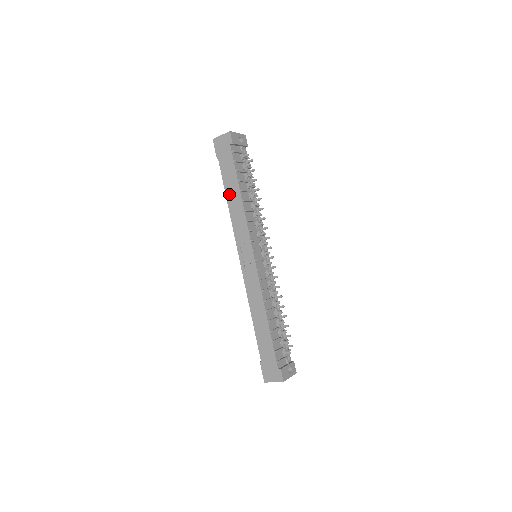
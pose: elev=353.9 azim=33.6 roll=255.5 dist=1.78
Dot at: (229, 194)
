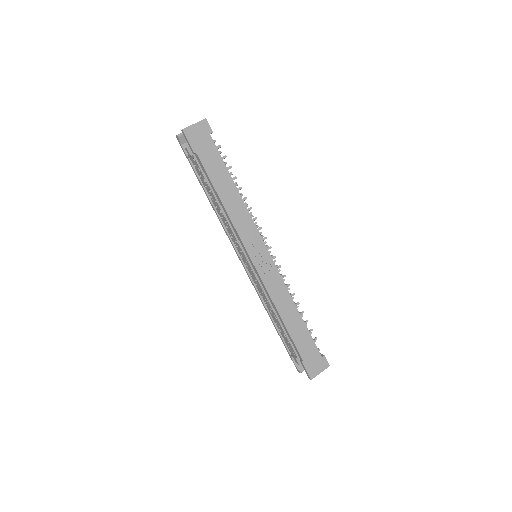
Dot at: (222, 192)
